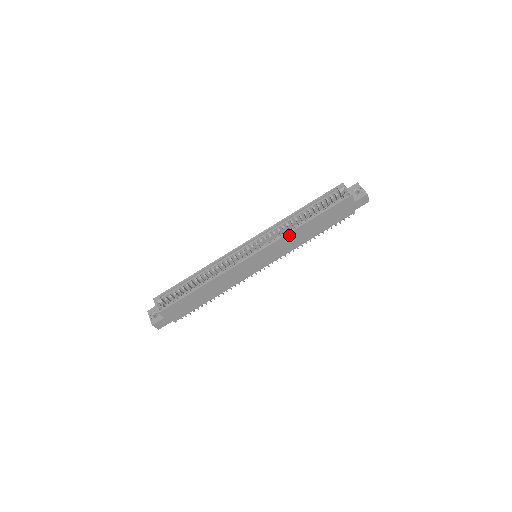
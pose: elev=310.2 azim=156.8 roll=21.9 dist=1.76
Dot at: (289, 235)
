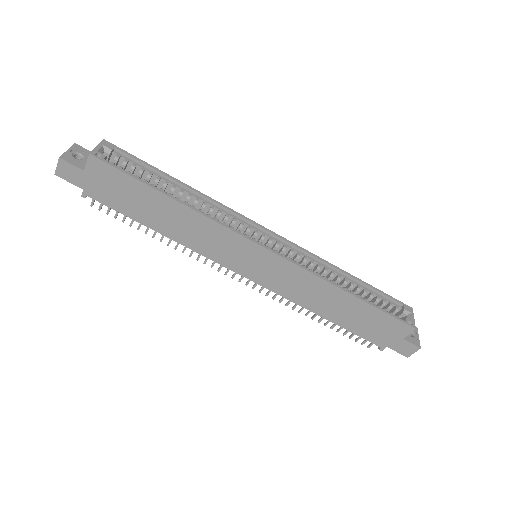
Dot at: (318, 281)
